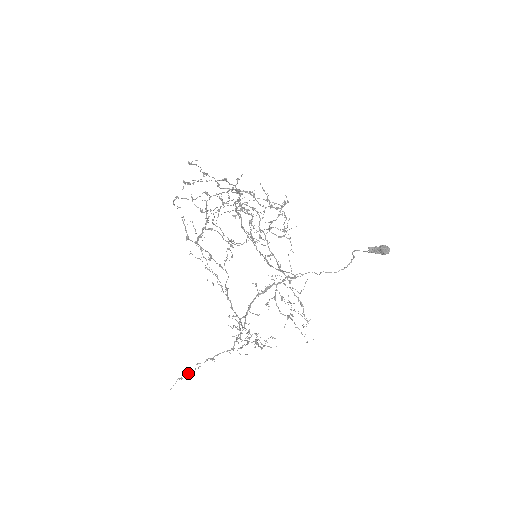
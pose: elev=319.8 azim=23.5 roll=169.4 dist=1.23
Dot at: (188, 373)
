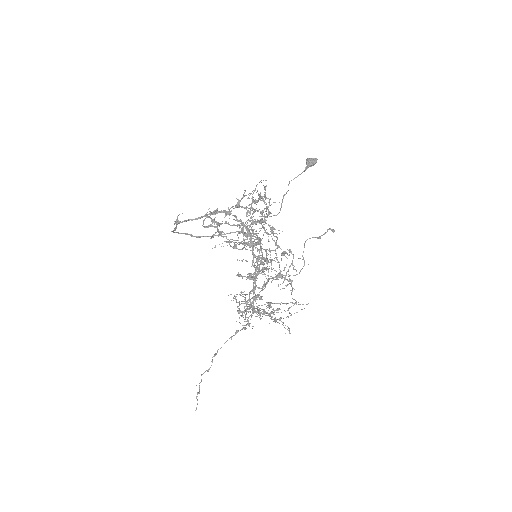
Dot at: occluded
